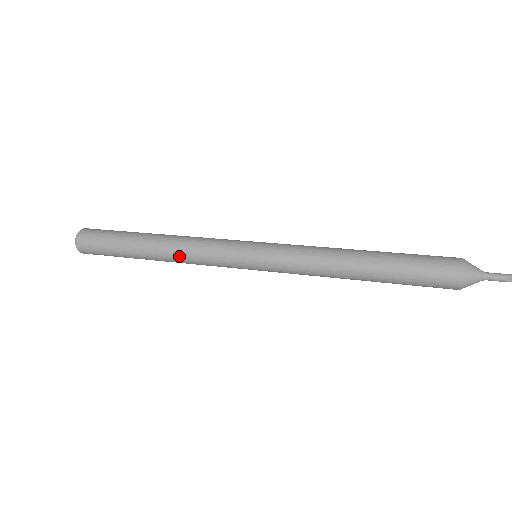
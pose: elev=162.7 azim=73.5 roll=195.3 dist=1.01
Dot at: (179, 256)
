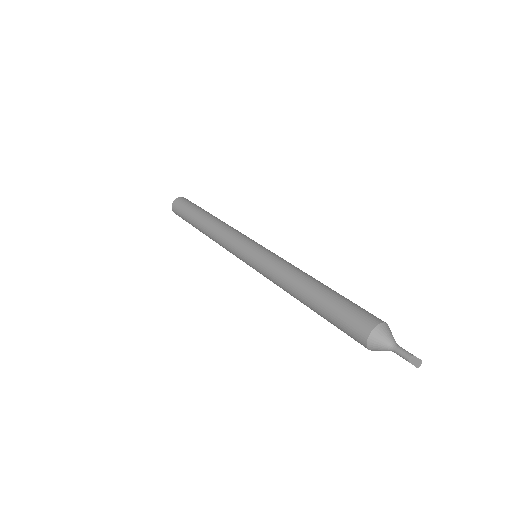
Dot at: (215, 230)
